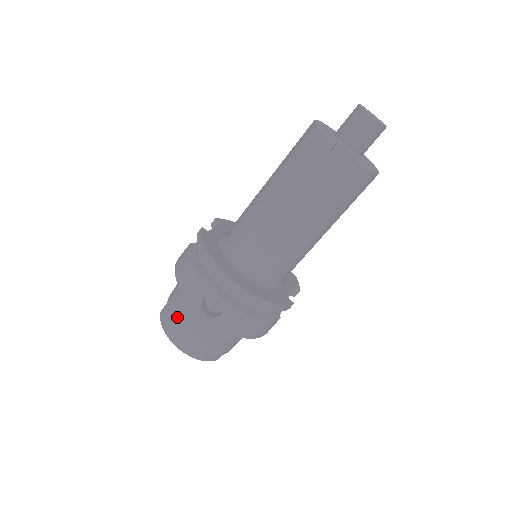
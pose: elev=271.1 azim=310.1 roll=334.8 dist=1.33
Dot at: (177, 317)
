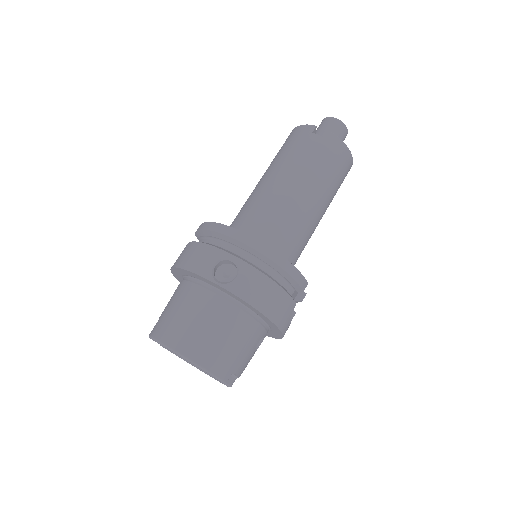
Dot at: (177, 314)
